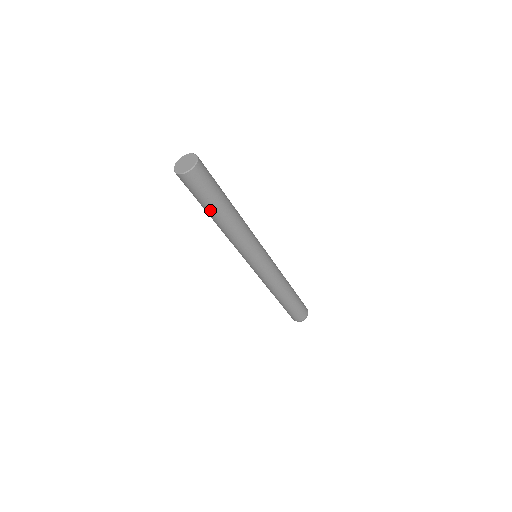
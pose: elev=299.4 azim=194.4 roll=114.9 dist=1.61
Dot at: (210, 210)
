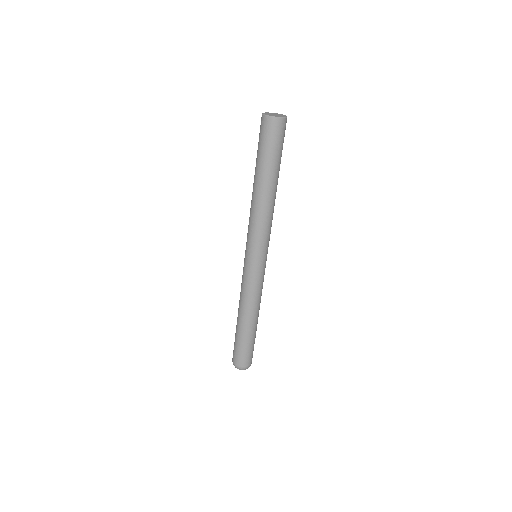
Dot at: (264, 170)
